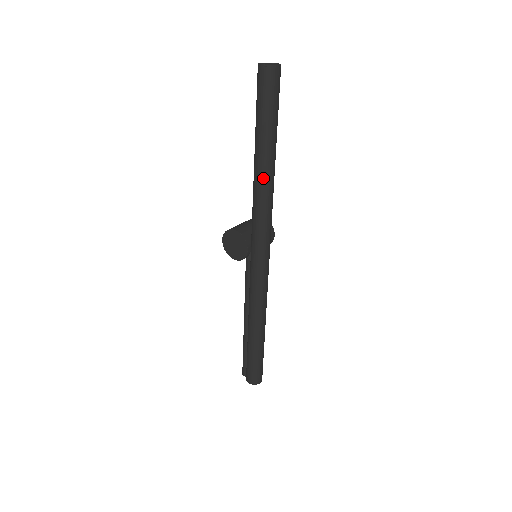
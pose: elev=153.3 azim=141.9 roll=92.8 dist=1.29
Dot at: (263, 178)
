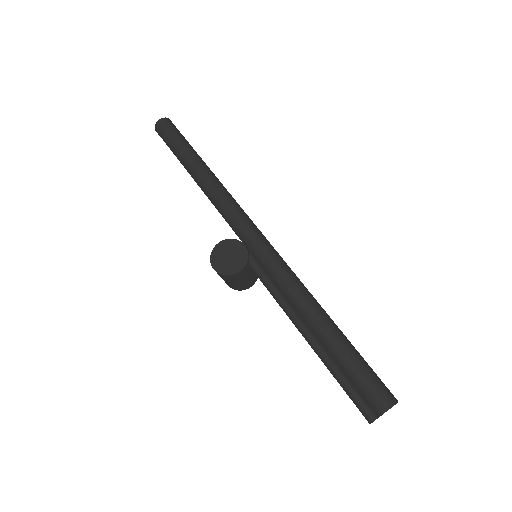
Dot at: (211, 177)
